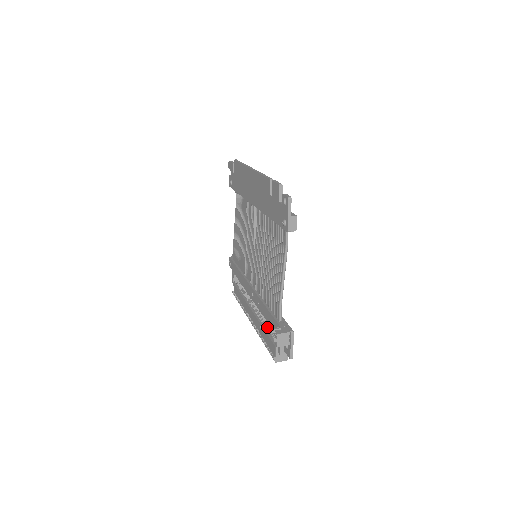
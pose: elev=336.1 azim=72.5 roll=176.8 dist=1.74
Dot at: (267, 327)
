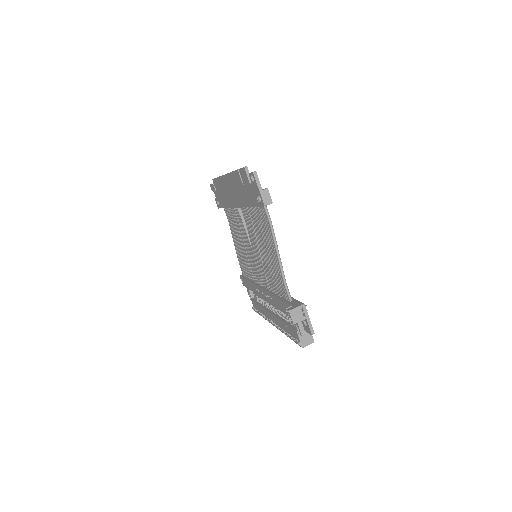
Dot at: (286, 319)
